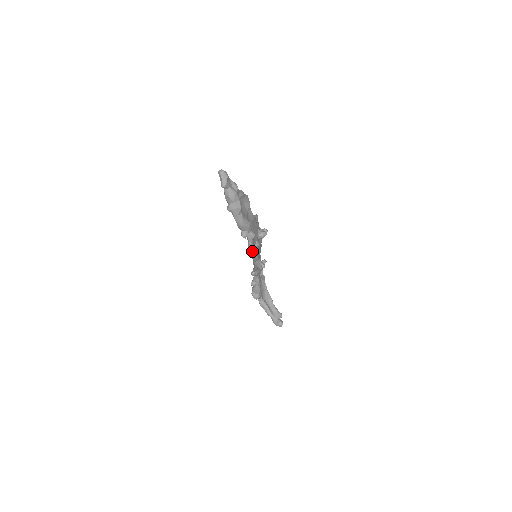
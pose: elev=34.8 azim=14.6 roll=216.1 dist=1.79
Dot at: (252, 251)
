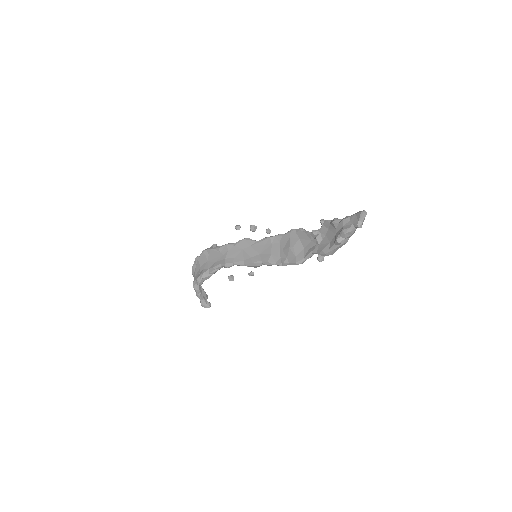
Dot at: (293, 264)
